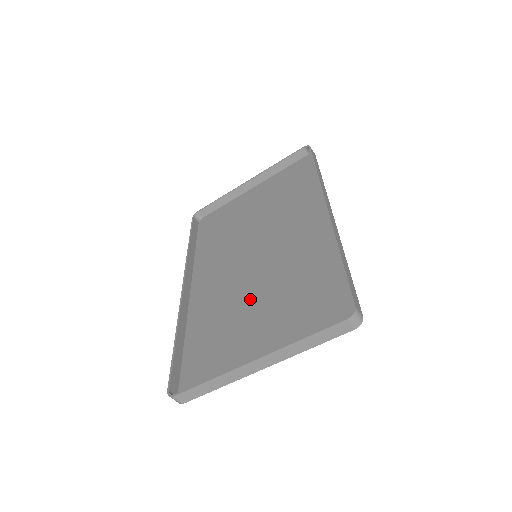
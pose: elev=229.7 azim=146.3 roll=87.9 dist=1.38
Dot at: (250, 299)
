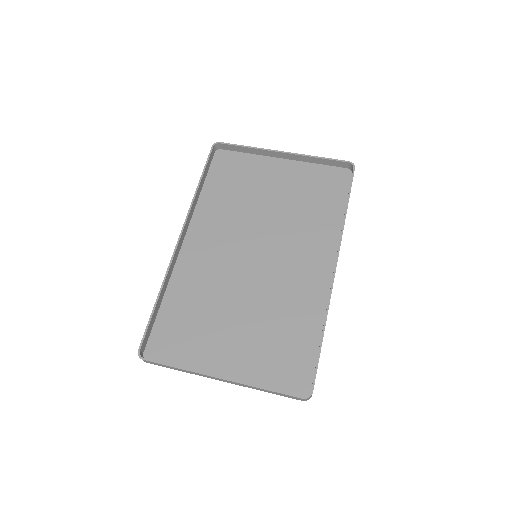
Dot at: (235, 302)
